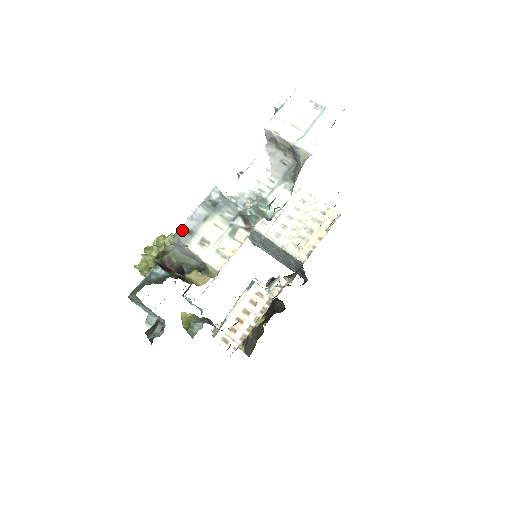
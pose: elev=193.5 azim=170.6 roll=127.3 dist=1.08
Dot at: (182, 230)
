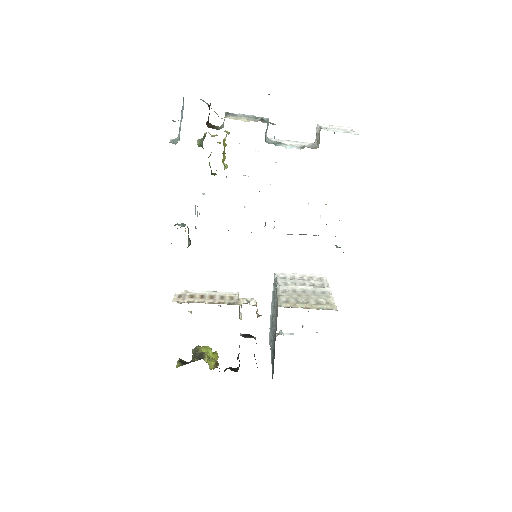
Dot at: (234, 114)
